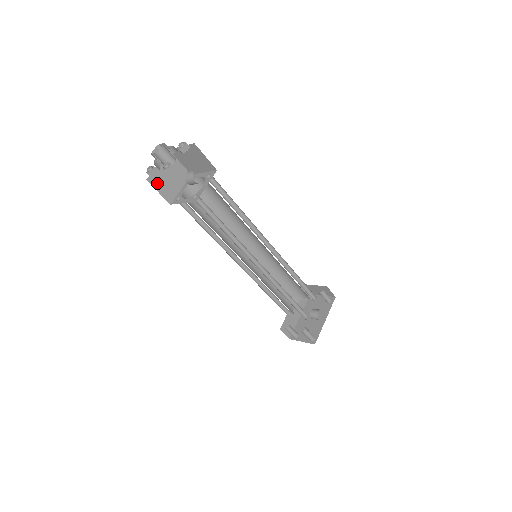
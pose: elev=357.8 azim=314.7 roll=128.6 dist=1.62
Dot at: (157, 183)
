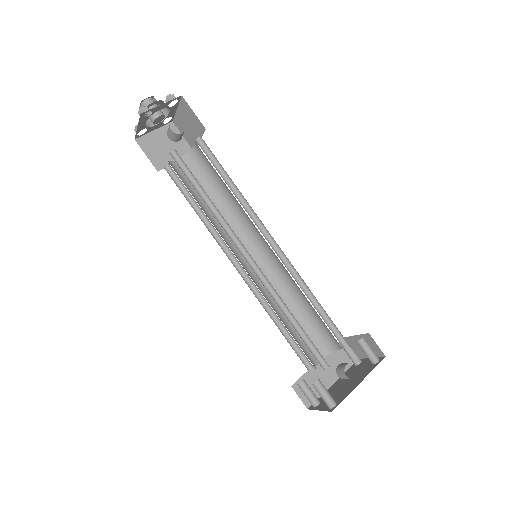
Dot at: (147, 147)
